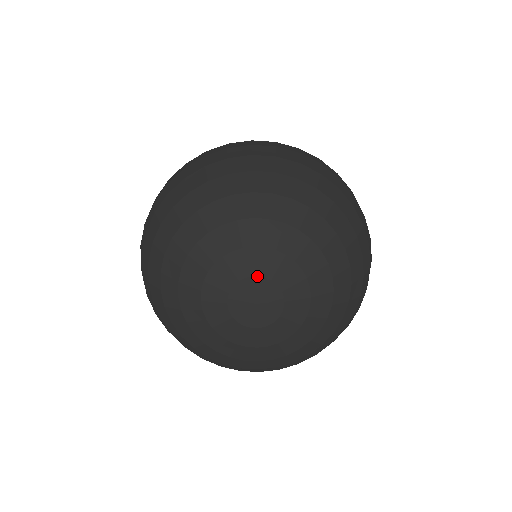
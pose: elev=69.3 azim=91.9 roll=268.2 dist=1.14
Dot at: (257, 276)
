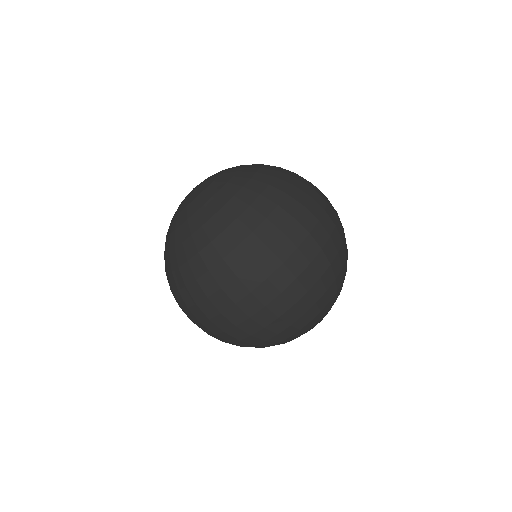
Dot at: occluded
